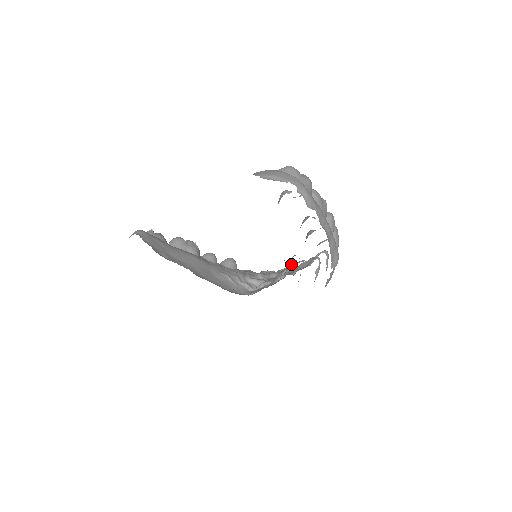
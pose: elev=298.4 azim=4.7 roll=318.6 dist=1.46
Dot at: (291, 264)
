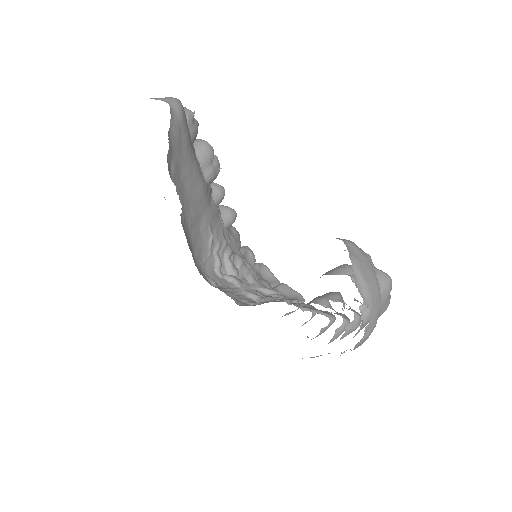
Dot at: (276, 295)
